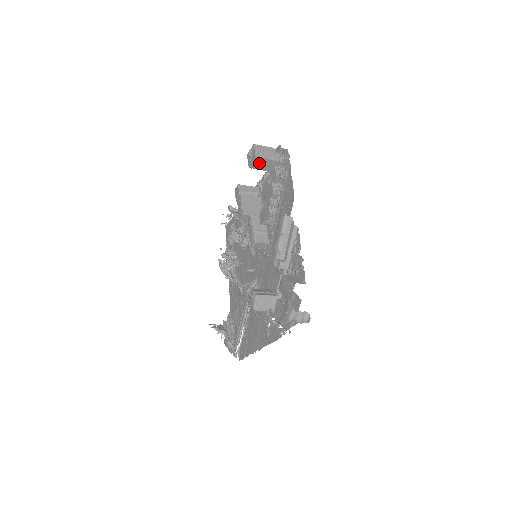
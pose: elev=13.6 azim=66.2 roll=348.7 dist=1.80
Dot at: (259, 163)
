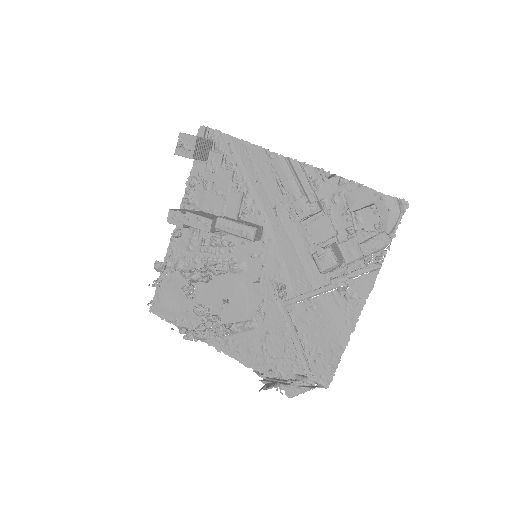
Dot at: (199, 148)
